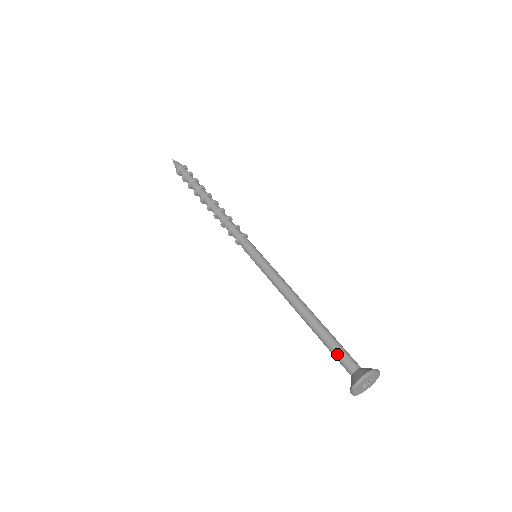
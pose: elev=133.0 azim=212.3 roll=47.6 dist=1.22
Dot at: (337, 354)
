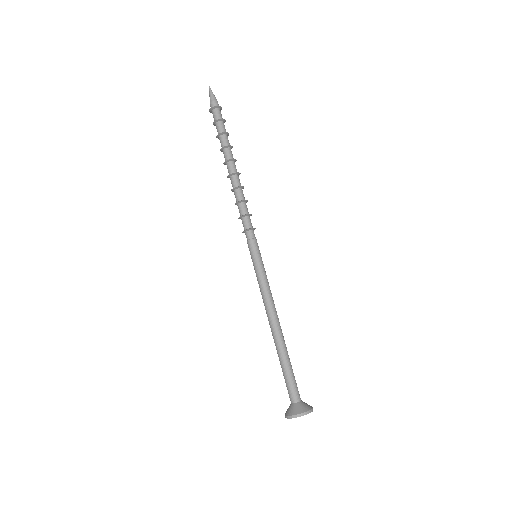
Dot at: (288, 383)
